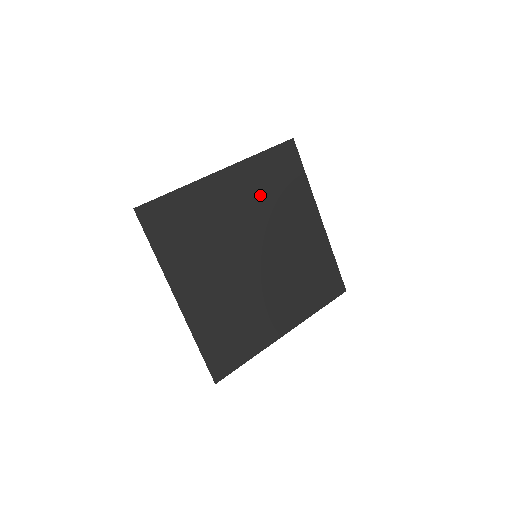
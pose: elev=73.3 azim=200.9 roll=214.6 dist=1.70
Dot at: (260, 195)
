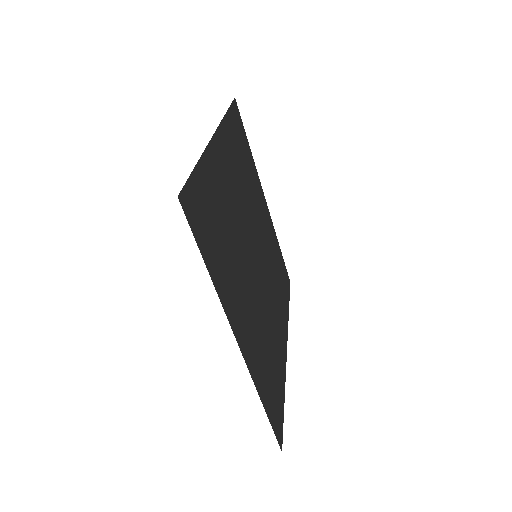
Dot at: (239, 172)
